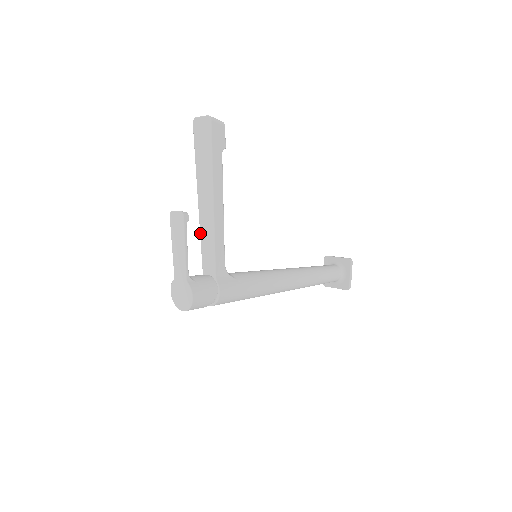
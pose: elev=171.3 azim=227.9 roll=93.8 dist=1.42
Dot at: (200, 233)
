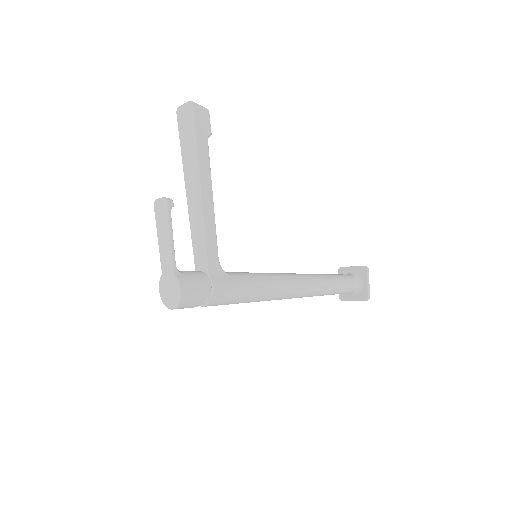
Dot at: (190, 227)
